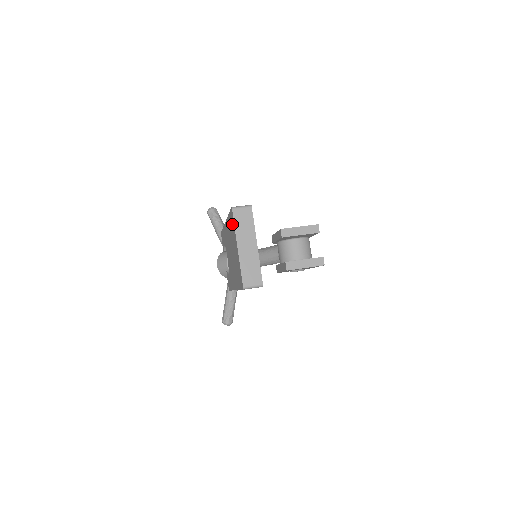
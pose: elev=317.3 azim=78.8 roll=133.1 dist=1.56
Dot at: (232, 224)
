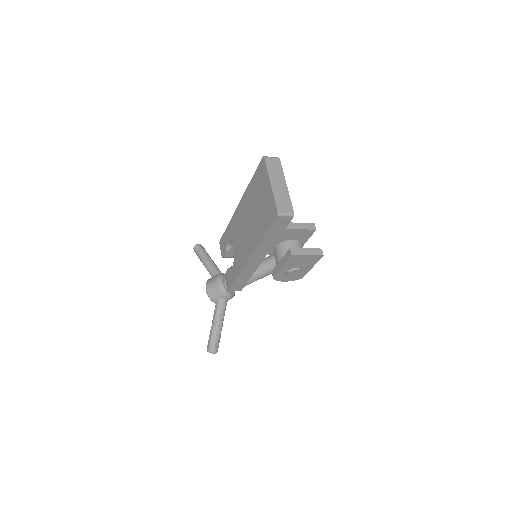
Dot at: (261, 174)
